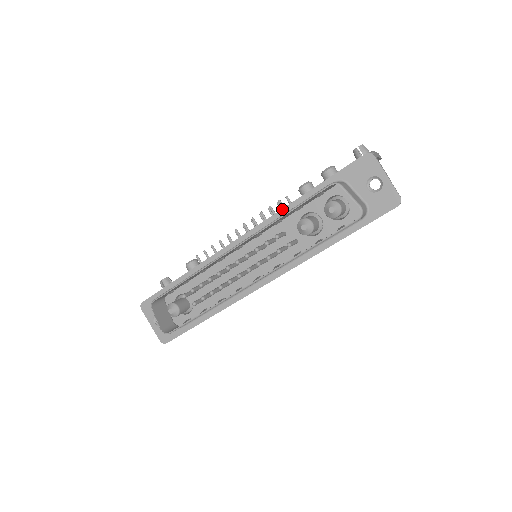
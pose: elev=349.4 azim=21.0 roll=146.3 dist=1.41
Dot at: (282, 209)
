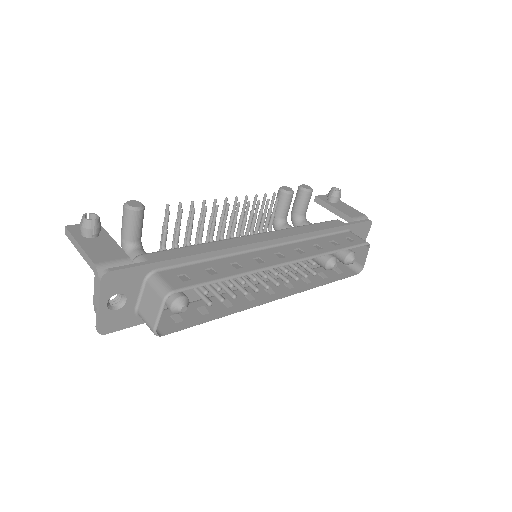
Dot at: (314, 232)
